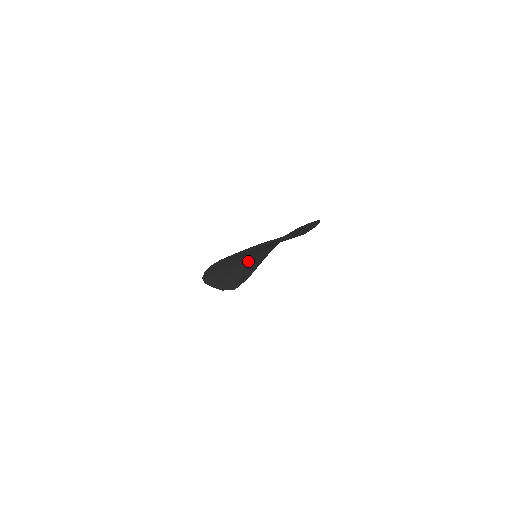
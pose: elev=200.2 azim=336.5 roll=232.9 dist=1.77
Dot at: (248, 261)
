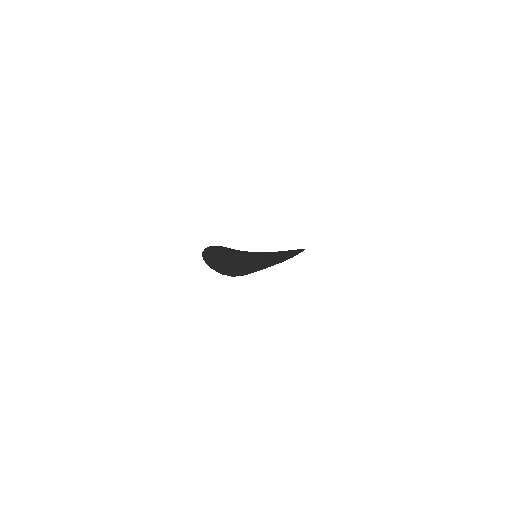
Dot at: occluded
